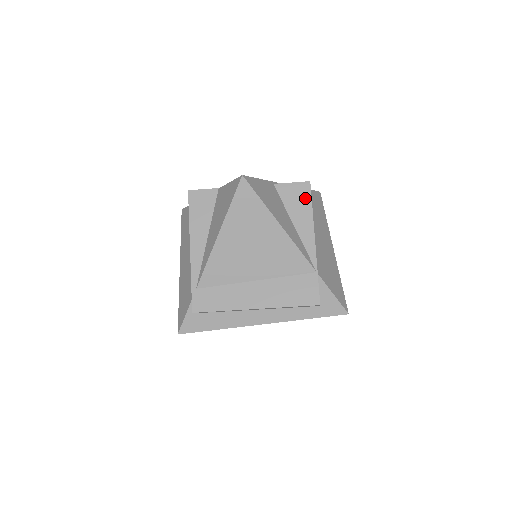
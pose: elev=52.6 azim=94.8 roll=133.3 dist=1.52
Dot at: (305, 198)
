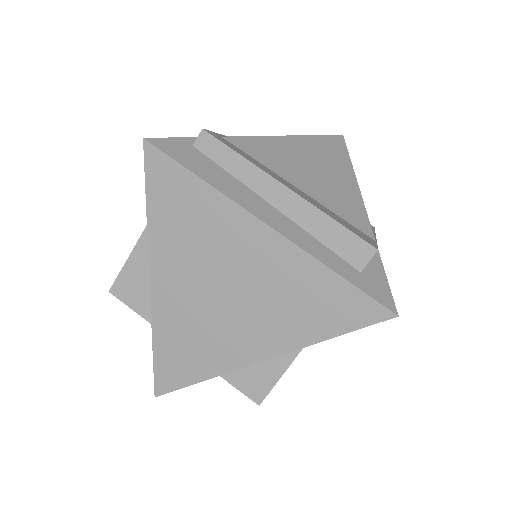
Dot at: occluded
